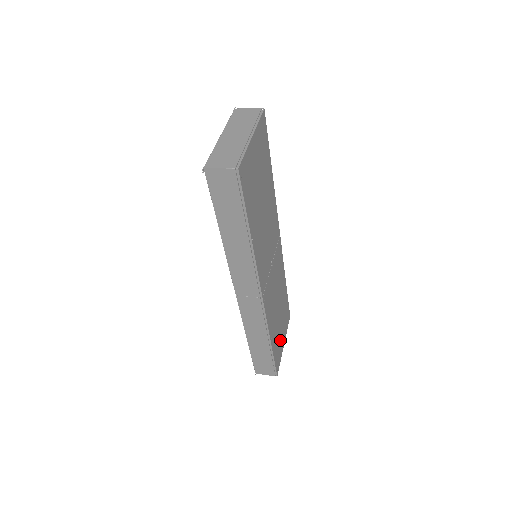
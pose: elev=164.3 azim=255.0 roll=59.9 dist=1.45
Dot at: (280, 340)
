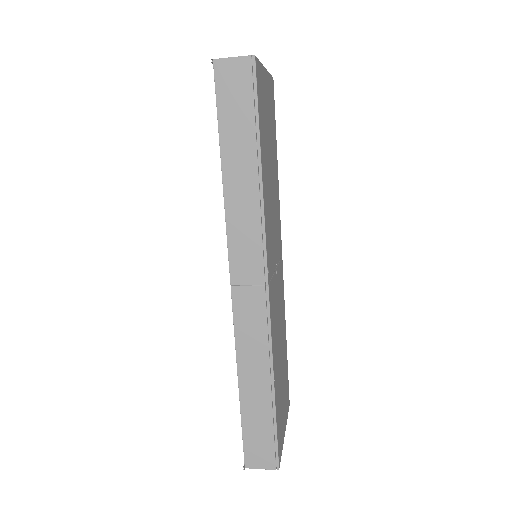
Dot at: (281, 413)
